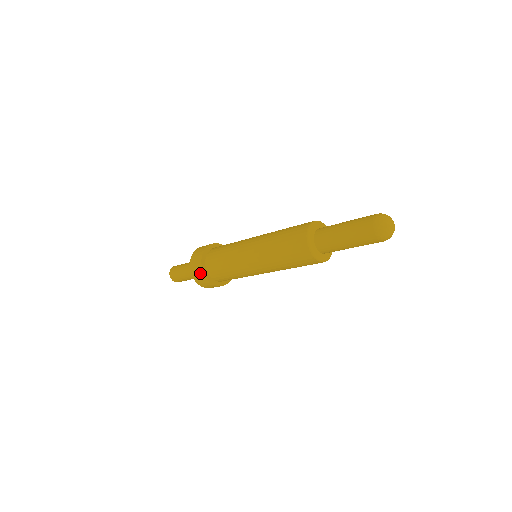
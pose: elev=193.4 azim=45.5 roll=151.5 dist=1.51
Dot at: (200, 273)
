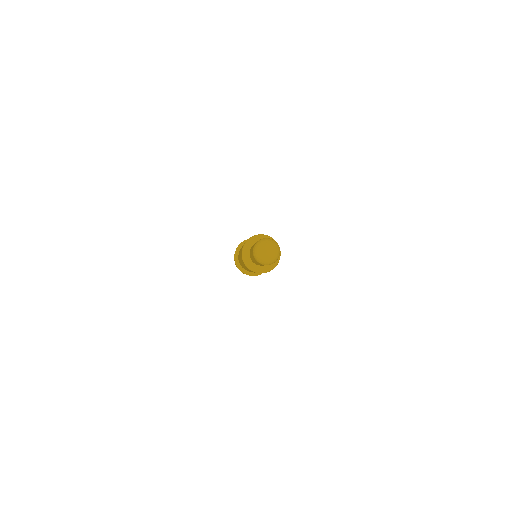
Dot at: occluded
